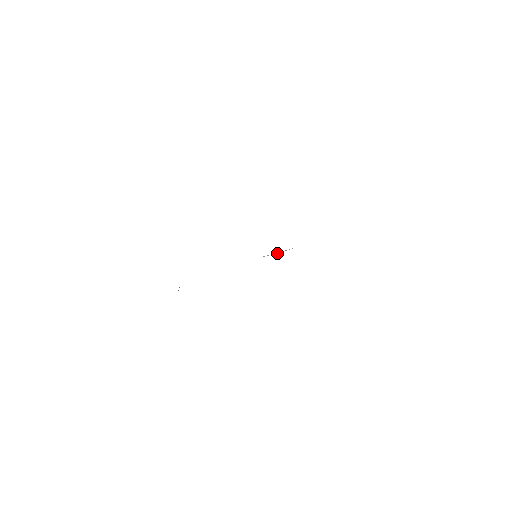
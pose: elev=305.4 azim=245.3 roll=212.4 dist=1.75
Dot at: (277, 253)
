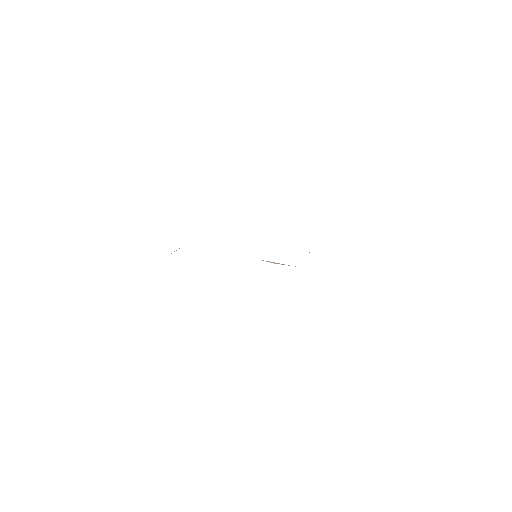
Dot at: occluded
